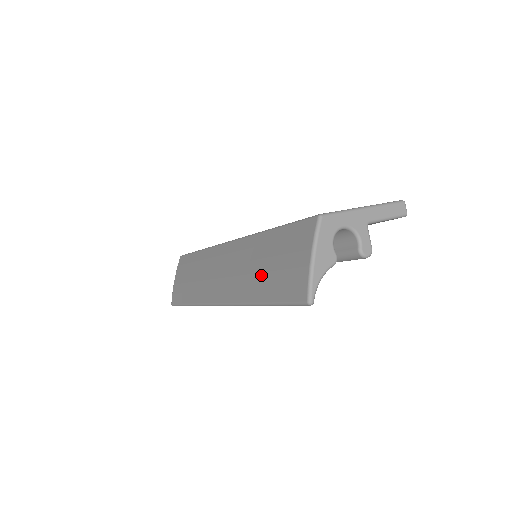
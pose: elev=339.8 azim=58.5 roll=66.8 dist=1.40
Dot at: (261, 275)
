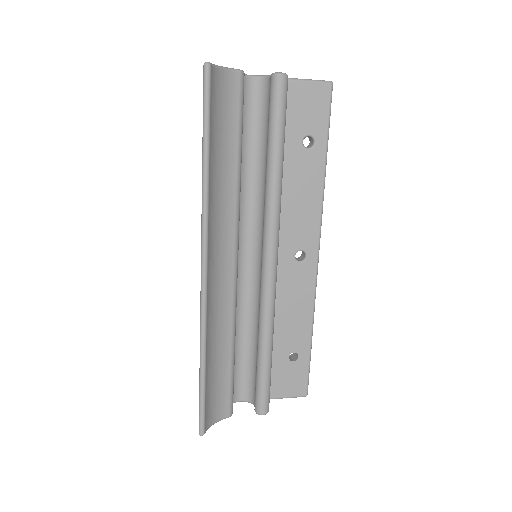
Dot at: occluded
